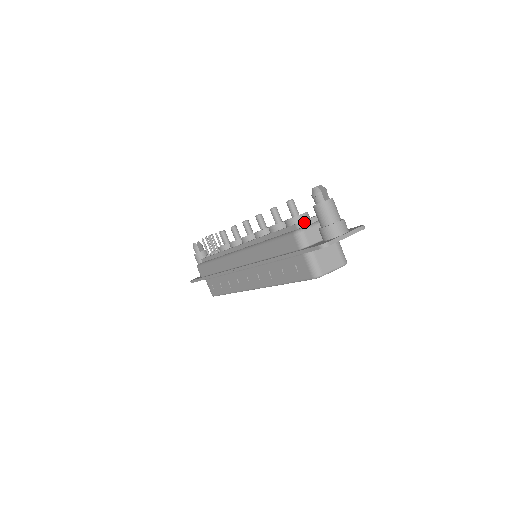
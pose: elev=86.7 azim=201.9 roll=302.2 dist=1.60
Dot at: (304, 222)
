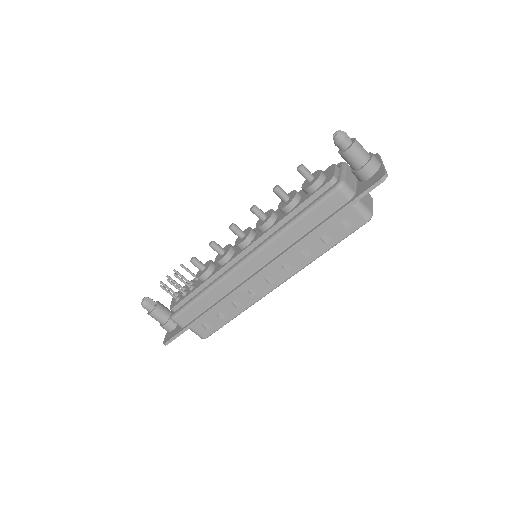
Dot at: (334, 175)
